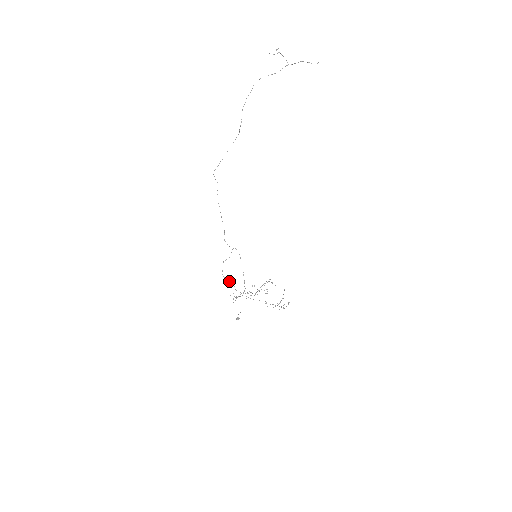
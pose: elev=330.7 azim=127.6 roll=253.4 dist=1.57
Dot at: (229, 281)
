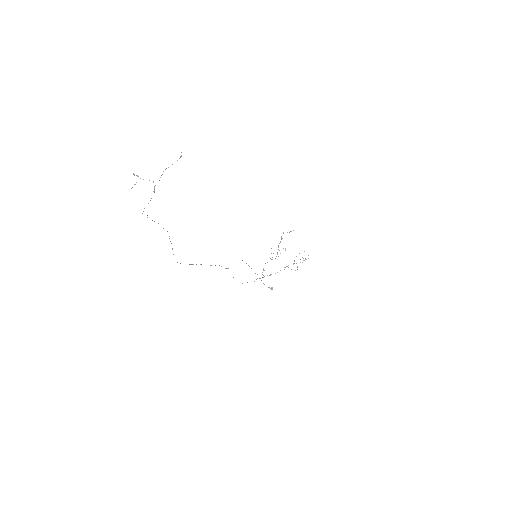
Dot at: (247, 282)
